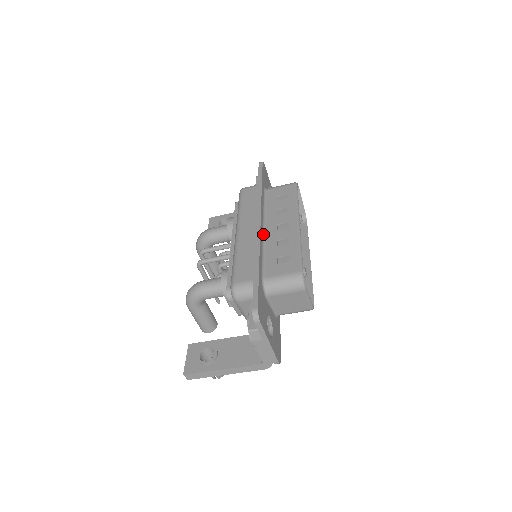
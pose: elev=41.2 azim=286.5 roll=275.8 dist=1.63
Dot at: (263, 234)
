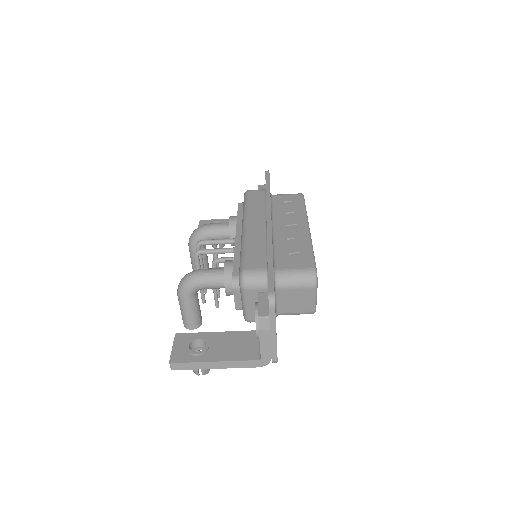
Dot at: (272, 231)
